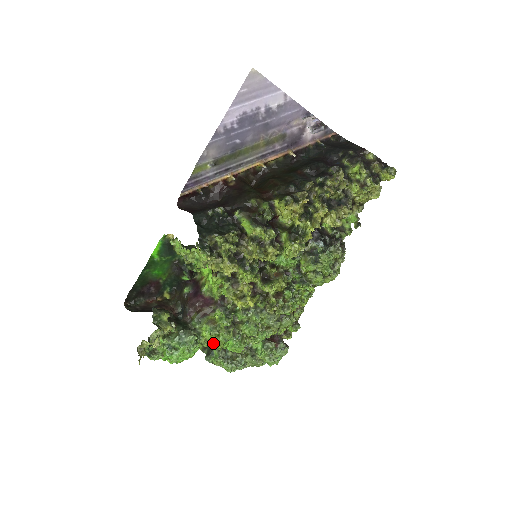
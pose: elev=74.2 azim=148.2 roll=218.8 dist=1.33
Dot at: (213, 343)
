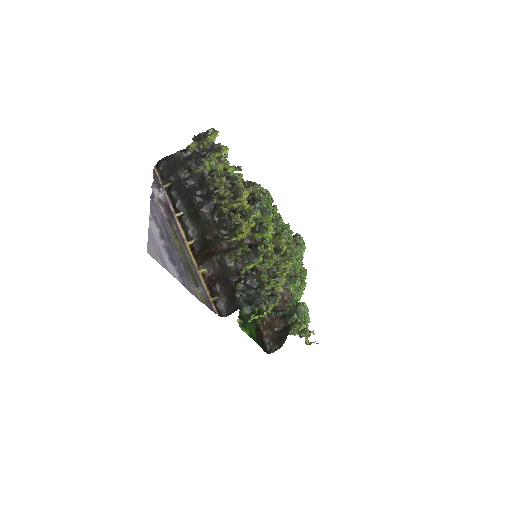
Dot at: occluded
